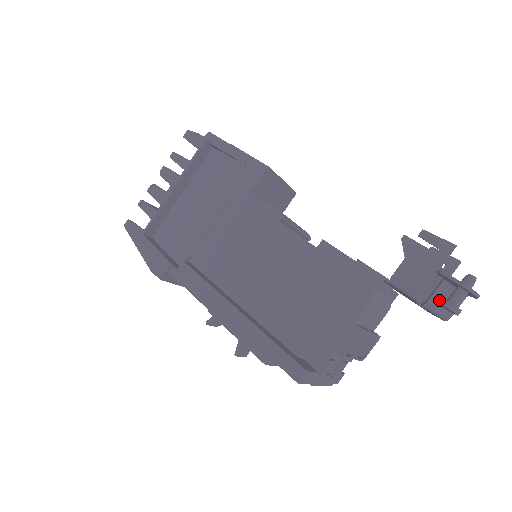
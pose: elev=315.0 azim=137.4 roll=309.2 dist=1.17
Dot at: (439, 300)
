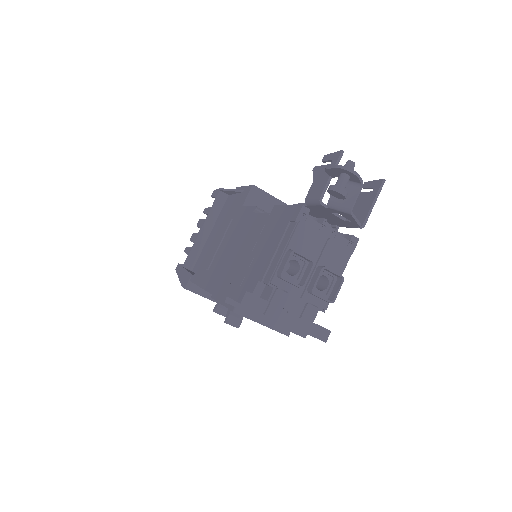
Dot at: occluded
